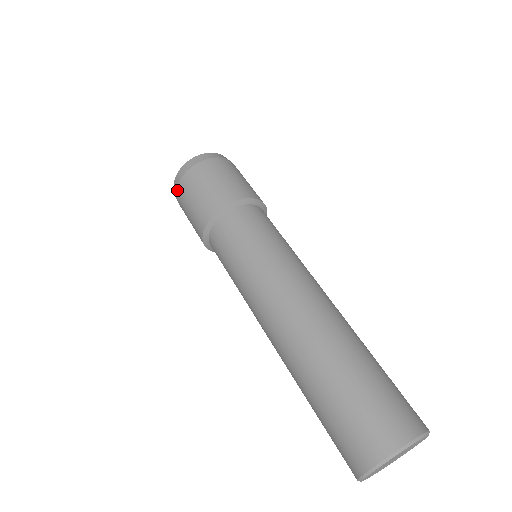
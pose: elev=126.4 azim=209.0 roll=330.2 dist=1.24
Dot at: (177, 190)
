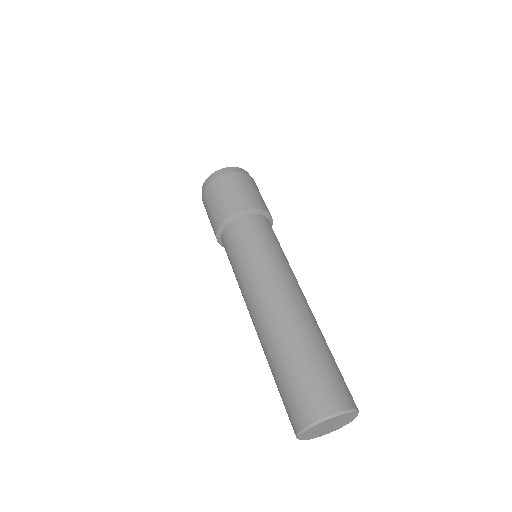
Dot at: (203, 203)
